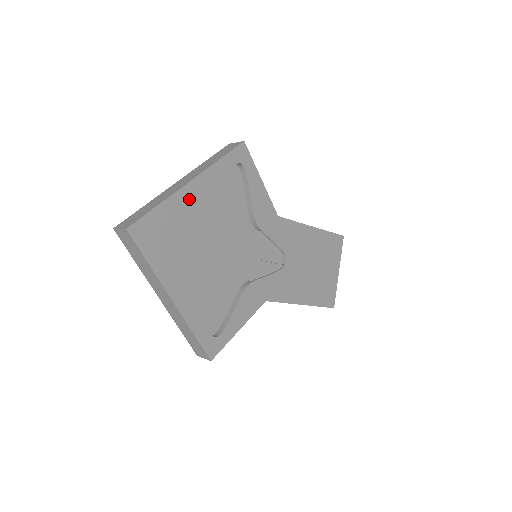
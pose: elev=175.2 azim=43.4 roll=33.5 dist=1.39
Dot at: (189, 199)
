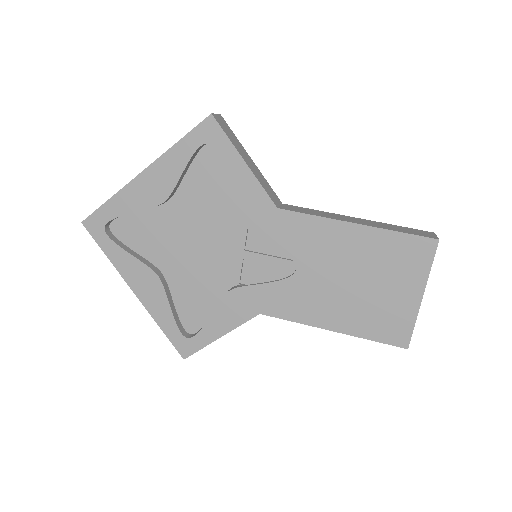
Dot at: (142, 192)
